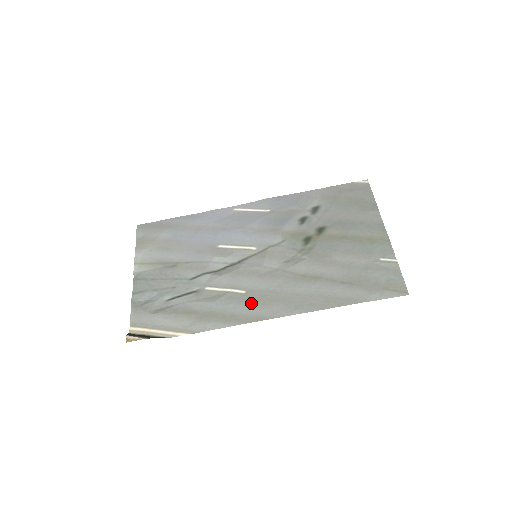
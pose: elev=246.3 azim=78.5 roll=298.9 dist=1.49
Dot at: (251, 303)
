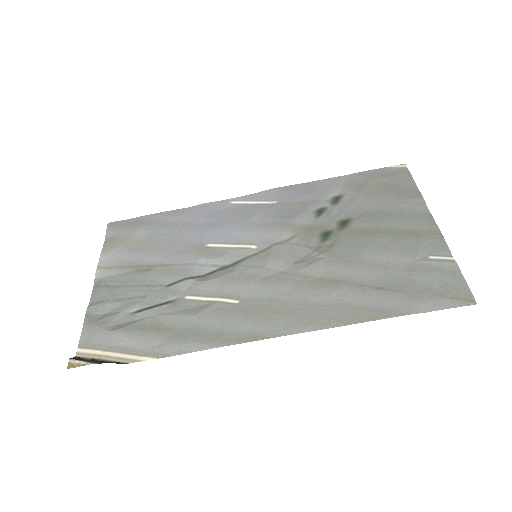
Dot at: (246, 316)
